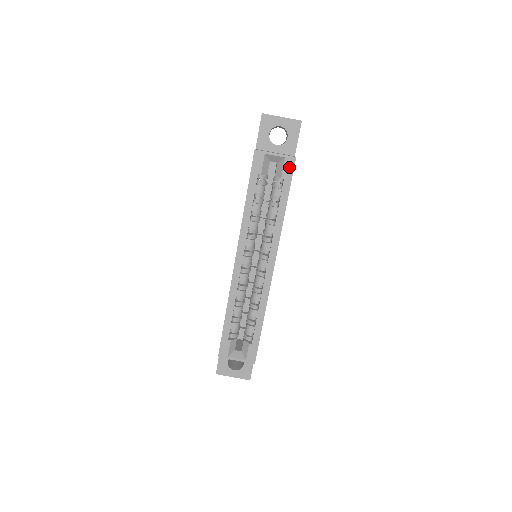
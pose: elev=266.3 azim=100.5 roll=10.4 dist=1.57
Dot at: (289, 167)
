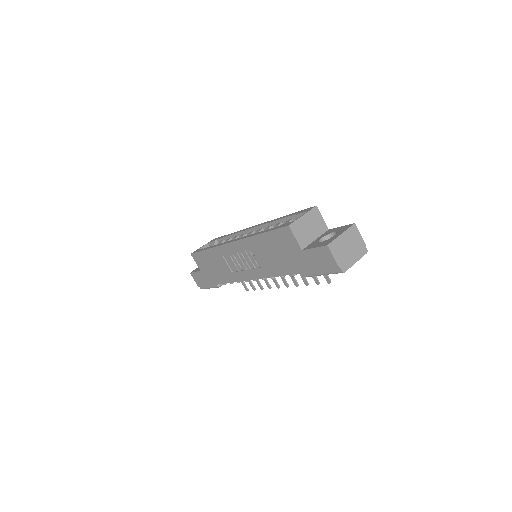
Dot at: occluded
